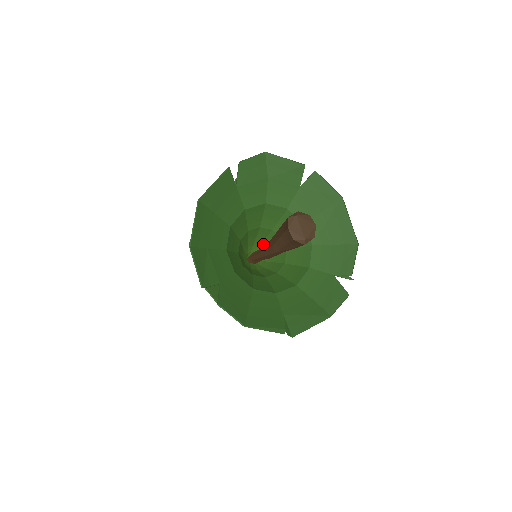
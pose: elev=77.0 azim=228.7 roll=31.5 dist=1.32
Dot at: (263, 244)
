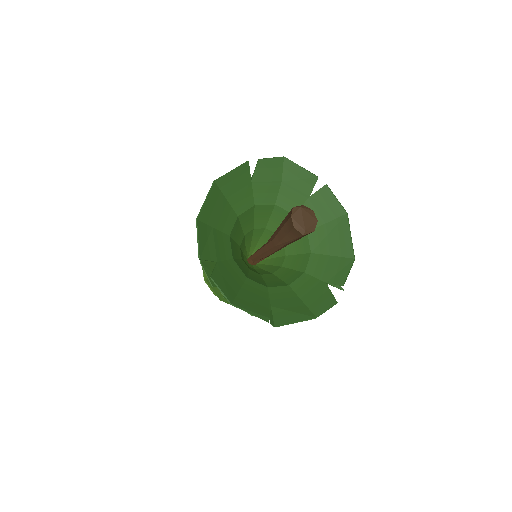
Dot at: occluded
